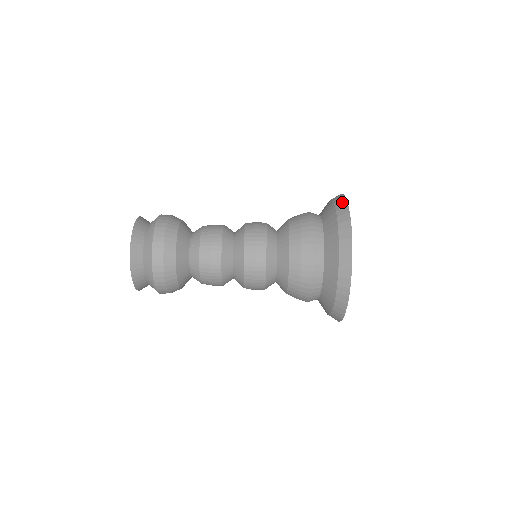
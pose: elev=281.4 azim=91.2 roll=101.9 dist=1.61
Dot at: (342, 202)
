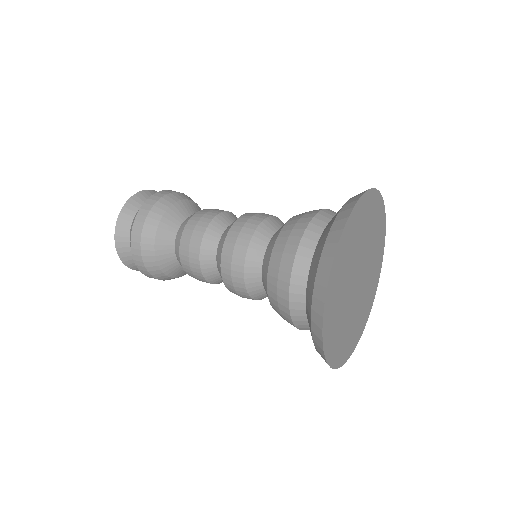
Dot at: occluded
